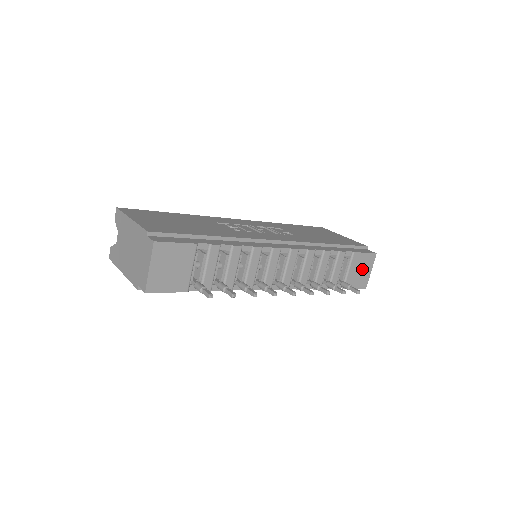
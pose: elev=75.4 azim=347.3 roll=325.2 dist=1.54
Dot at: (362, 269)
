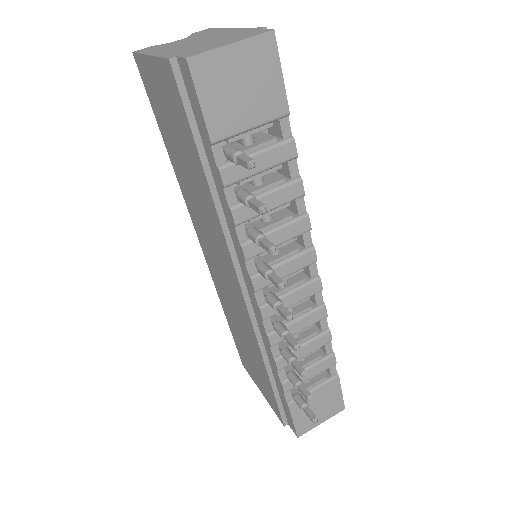
Dot at: (321, 407)
